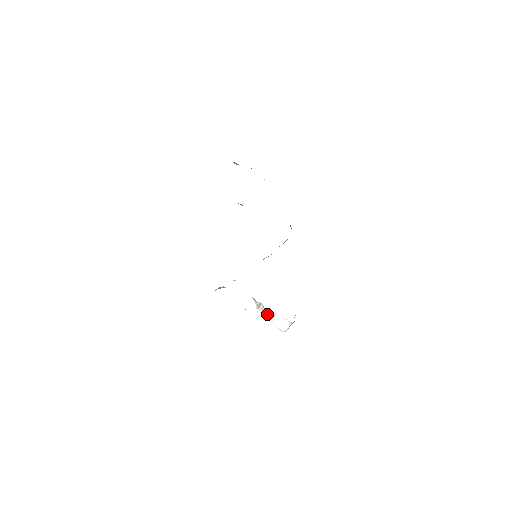
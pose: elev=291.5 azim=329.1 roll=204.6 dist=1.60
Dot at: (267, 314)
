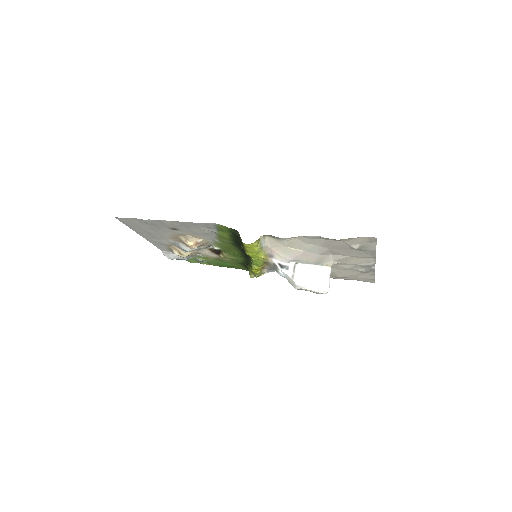
Dot at: (305, 274)
